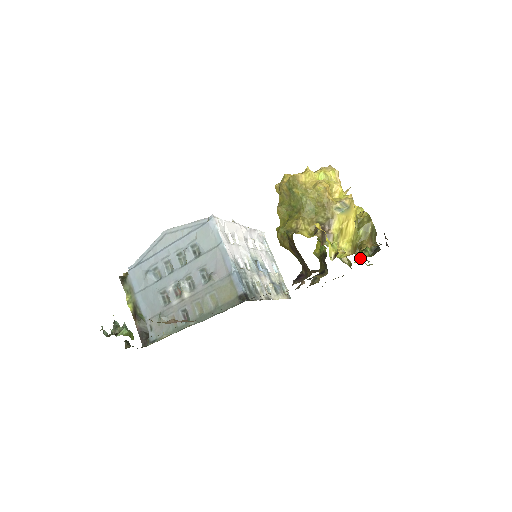
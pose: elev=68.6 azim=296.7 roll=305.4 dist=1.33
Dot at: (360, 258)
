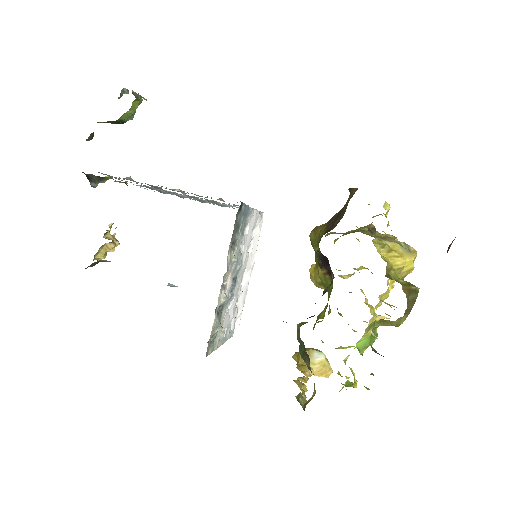
Dot at: occluded
